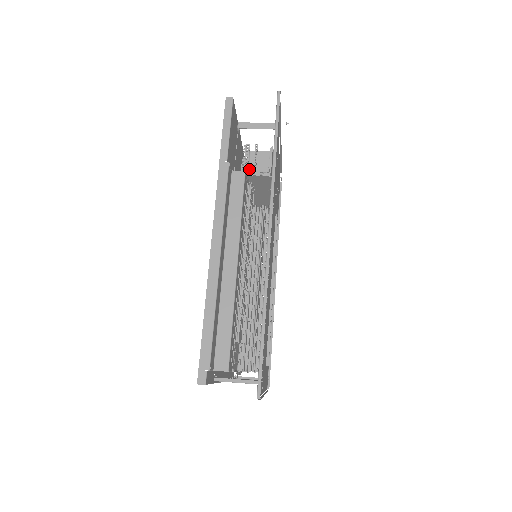
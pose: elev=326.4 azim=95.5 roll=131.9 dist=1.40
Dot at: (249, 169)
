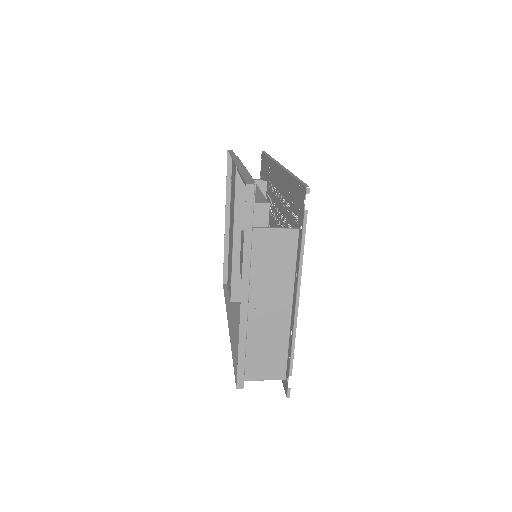
Dot at: occluded
